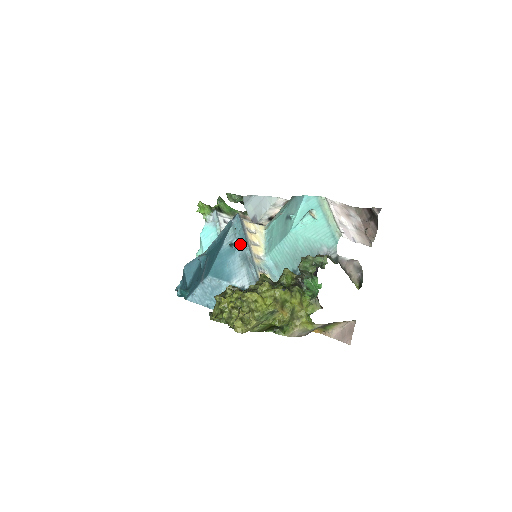
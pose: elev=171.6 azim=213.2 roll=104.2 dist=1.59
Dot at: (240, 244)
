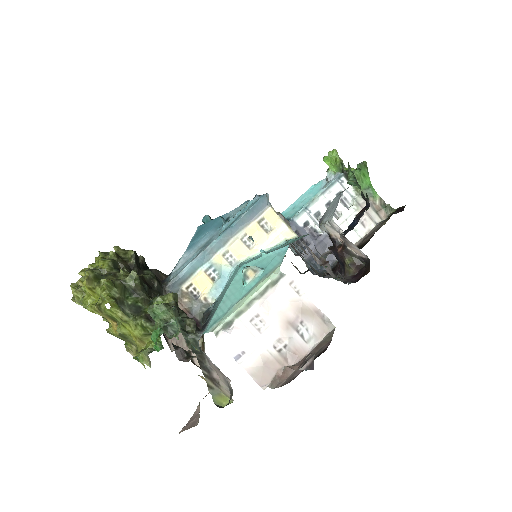
Dot at: (225, 226)
